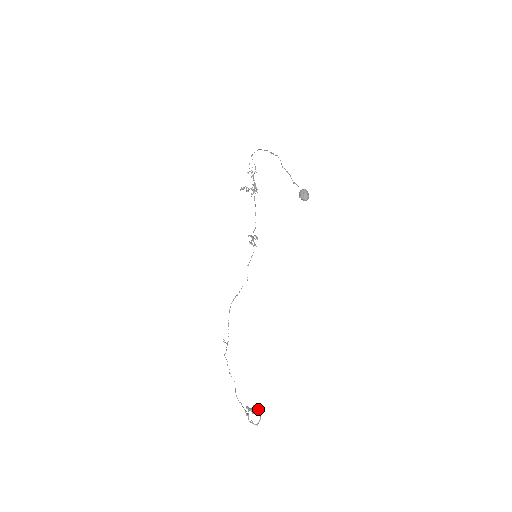
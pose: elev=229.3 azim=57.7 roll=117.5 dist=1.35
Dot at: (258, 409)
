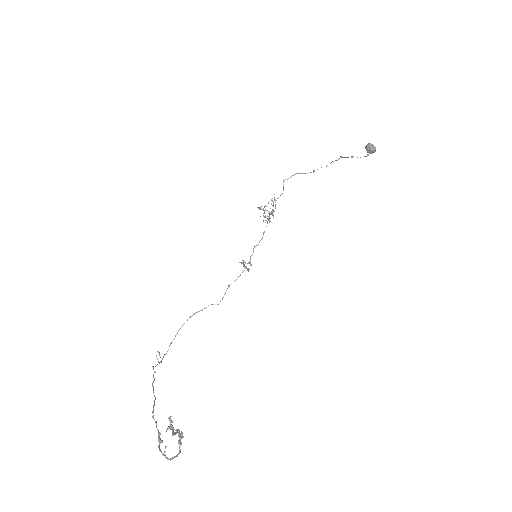
Dot at: (181, 438)
